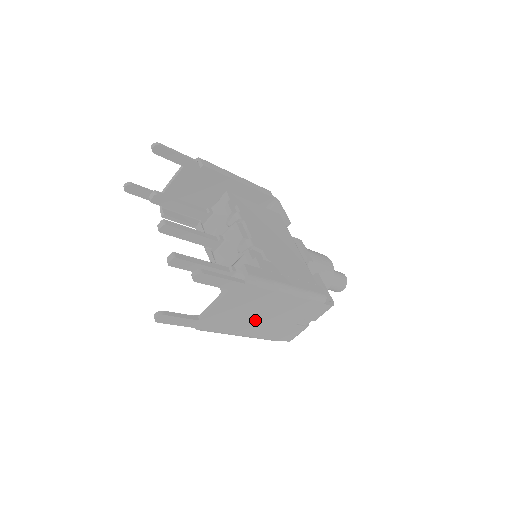
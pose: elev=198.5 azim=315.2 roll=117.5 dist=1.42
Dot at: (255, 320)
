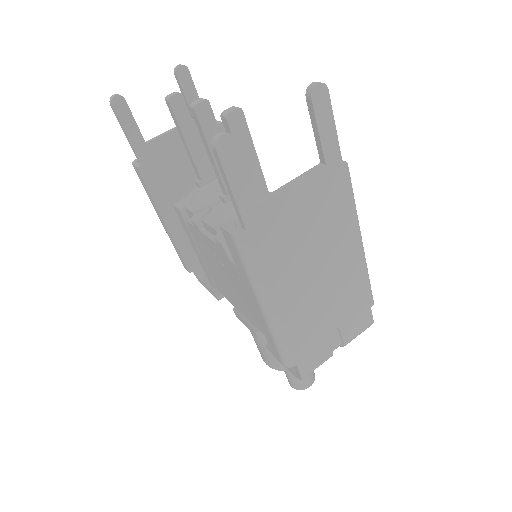
Dot at: (304, 276)
